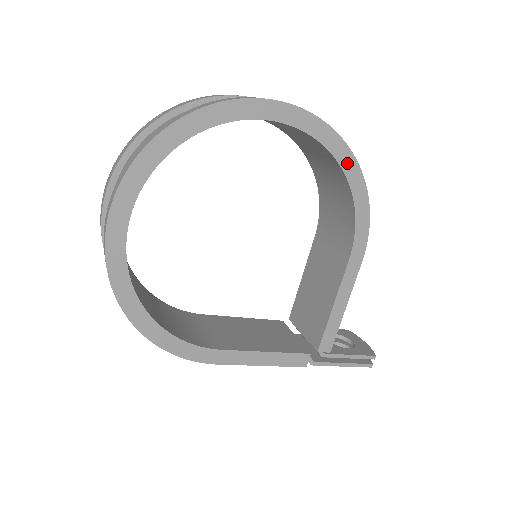
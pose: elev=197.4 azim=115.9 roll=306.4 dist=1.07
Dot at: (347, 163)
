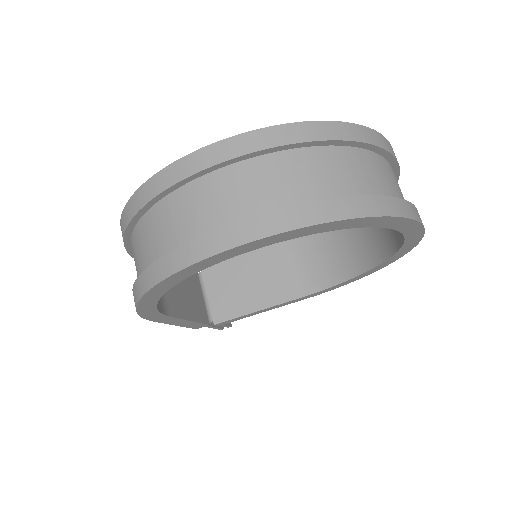
Dot at: (383, 265)
